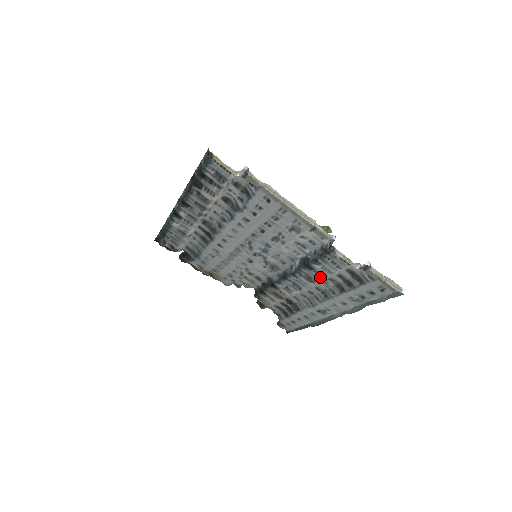
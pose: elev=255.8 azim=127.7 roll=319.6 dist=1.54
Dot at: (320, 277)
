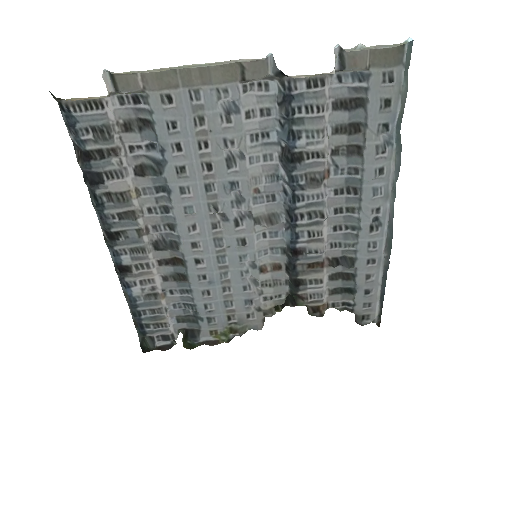
Dot at: (320, 159)
